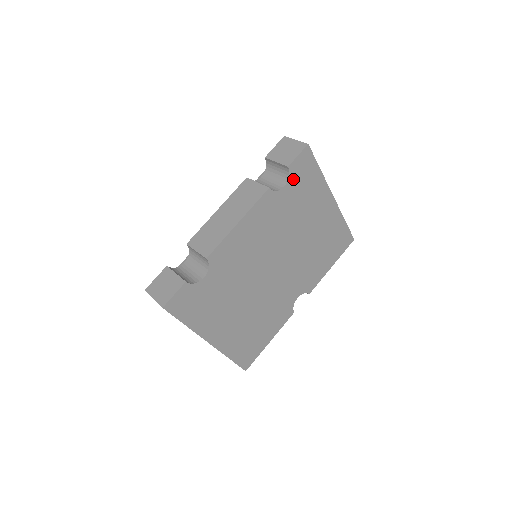
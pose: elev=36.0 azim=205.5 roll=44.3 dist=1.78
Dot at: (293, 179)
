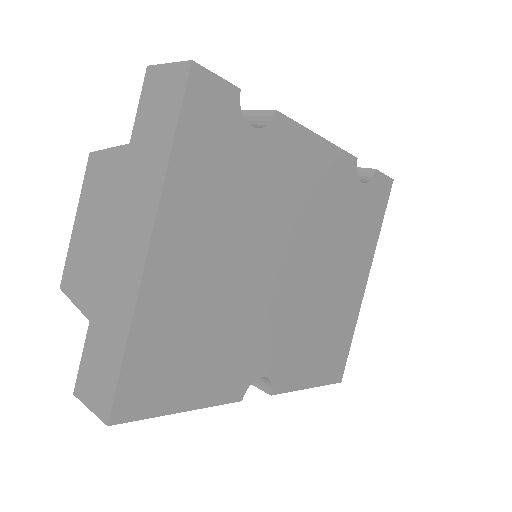
Dot at: (369, 190)
